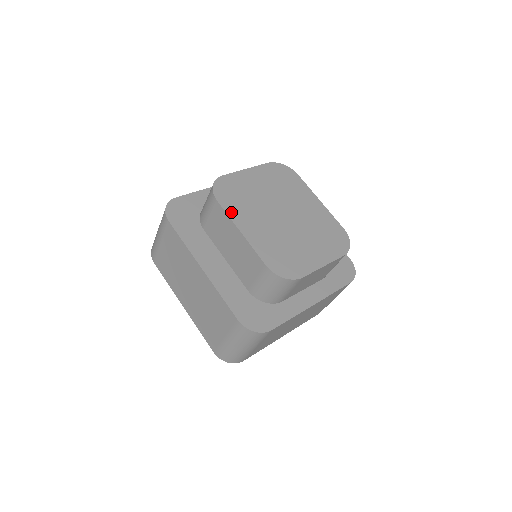
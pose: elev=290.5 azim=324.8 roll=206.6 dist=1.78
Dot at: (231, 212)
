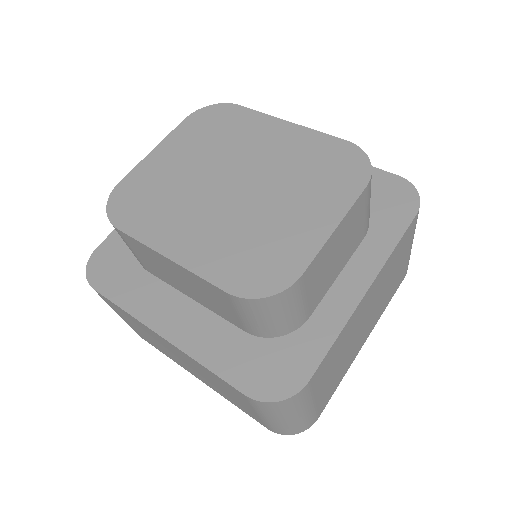
Dot at: (144, 234)
